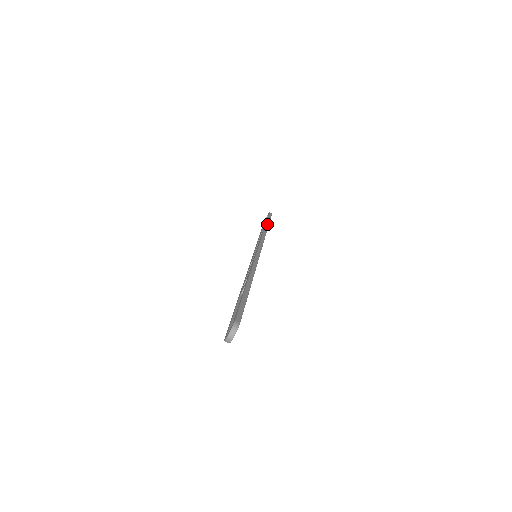
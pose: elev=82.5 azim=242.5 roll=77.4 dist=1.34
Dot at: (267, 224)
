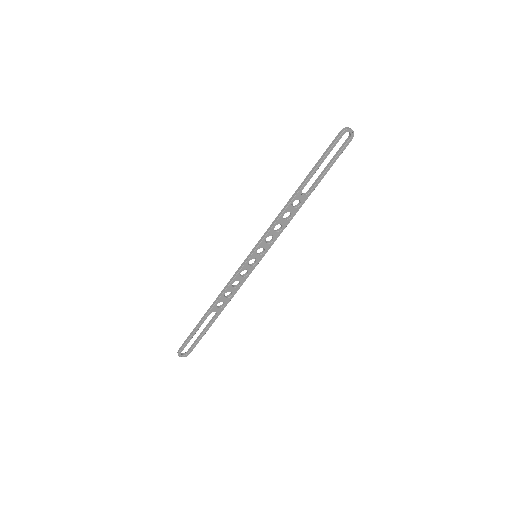
Dot at: (215, 319)
